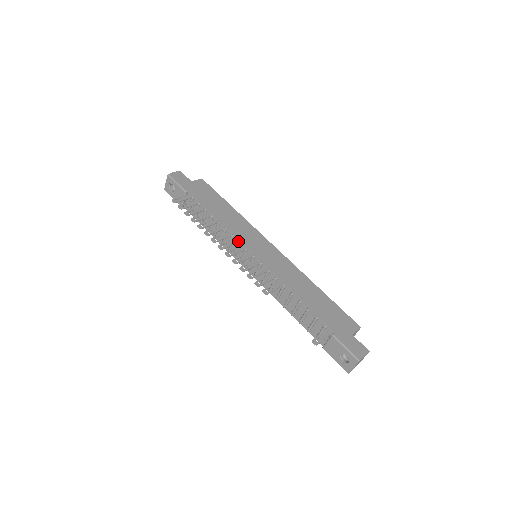
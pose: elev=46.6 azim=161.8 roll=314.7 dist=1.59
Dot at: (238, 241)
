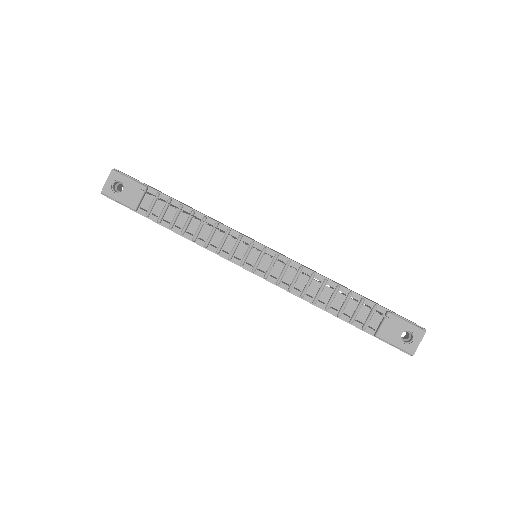
Dot at: (238, 235)
